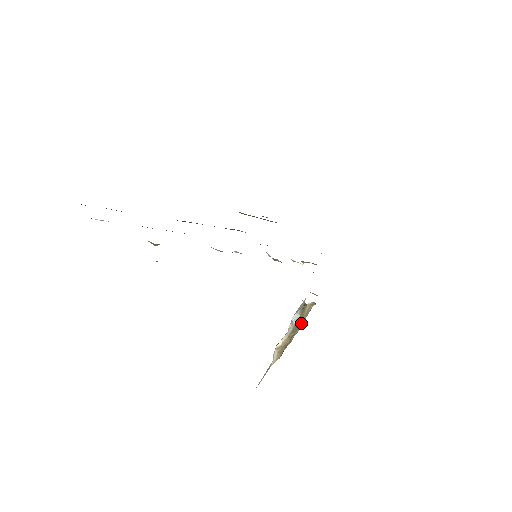
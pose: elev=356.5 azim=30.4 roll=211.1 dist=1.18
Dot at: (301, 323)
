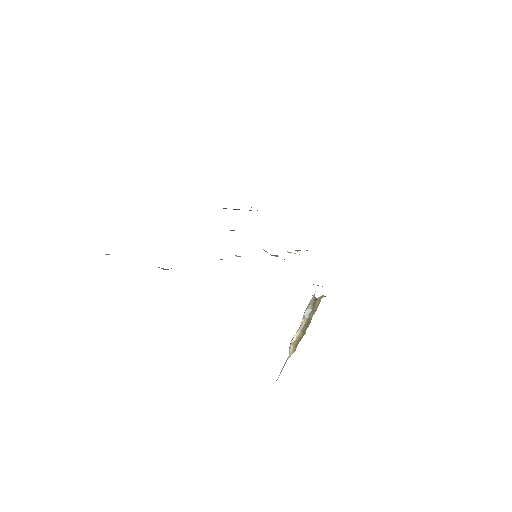
Dot at: (312, 316)
